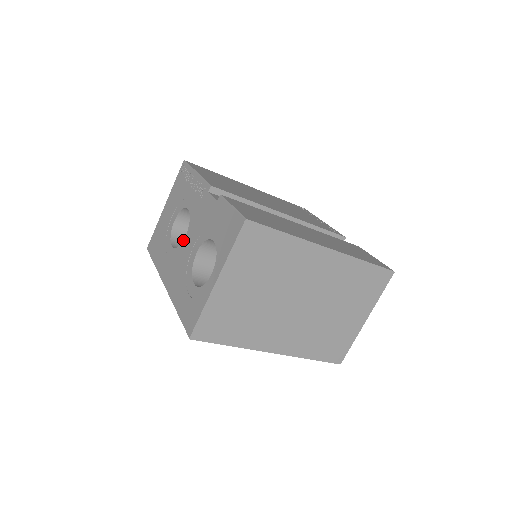
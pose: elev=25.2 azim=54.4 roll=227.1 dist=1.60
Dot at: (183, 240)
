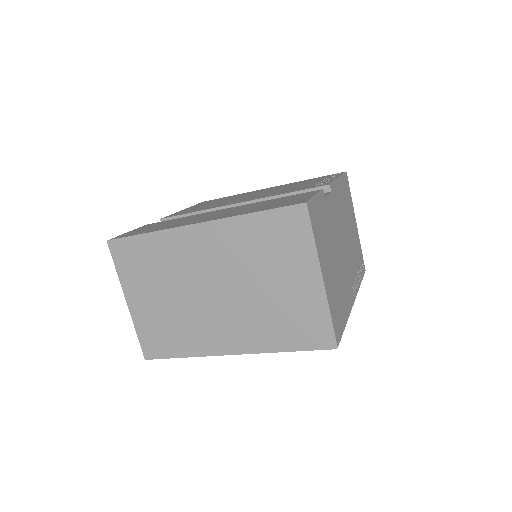
Dot at: occluded
